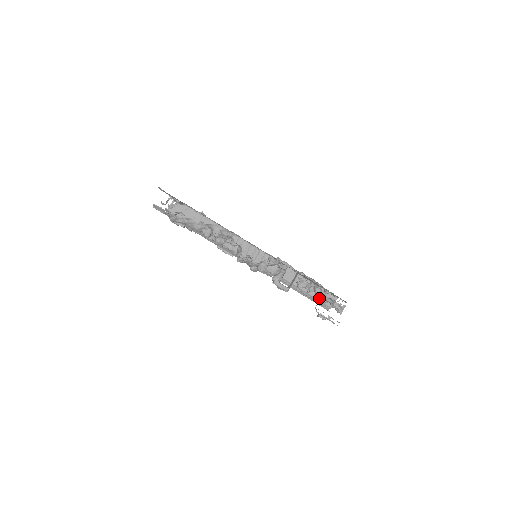
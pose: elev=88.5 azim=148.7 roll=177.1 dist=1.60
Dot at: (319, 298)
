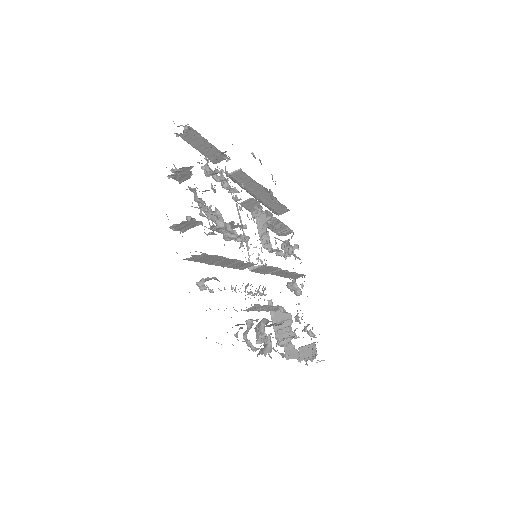
Dot at: occluded
